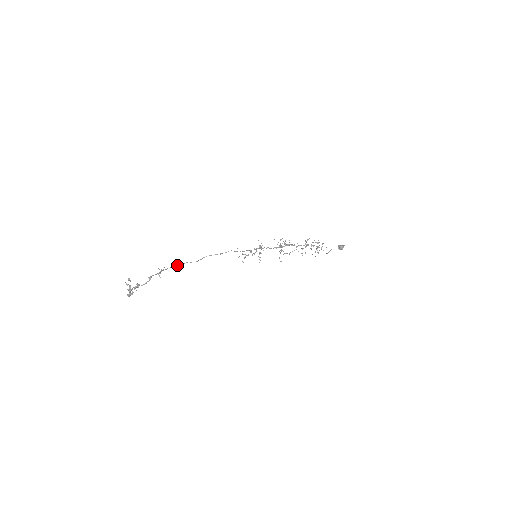
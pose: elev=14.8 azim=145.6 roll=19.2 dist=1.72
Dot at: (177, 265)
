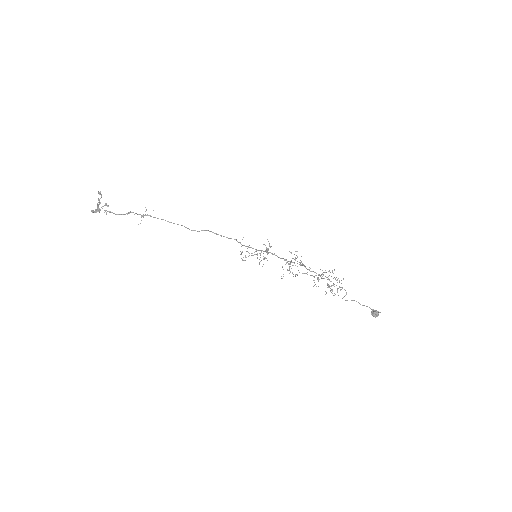
Dot at: occluded
